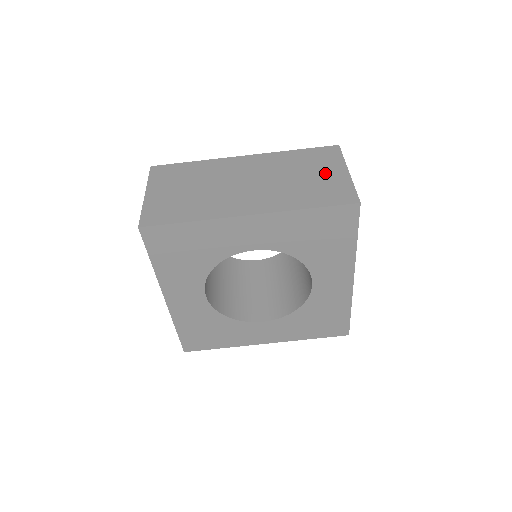
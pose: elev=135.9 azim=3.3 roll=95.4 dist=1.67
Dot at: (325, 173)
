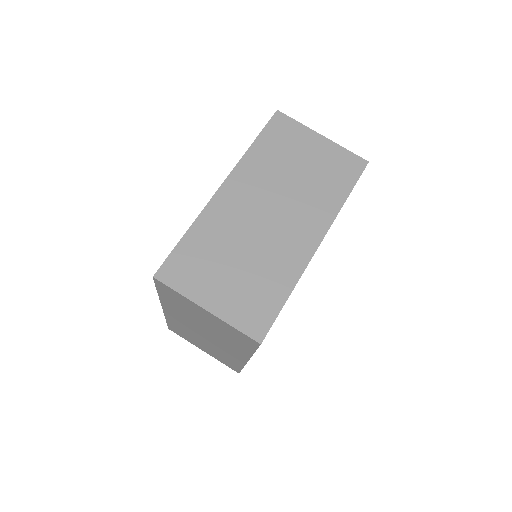
Dot at: (310, 152)
